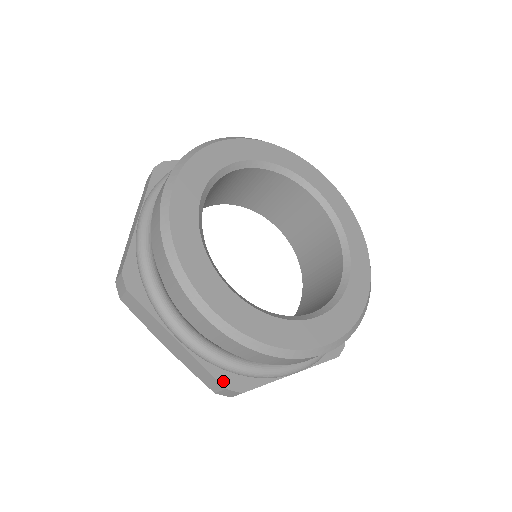
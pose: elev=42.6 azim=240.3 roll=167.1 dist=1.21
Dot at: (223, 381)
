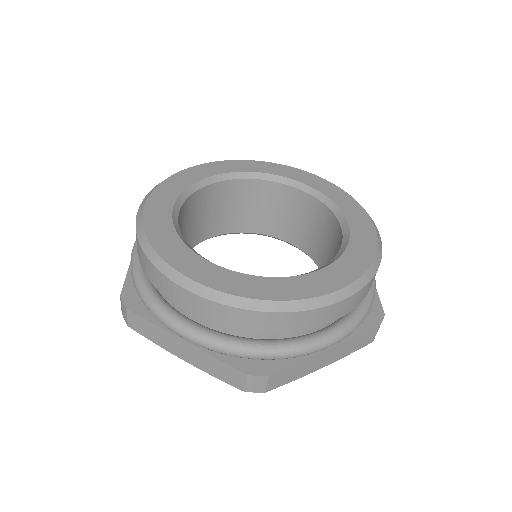
Dot at: (243, 368)
